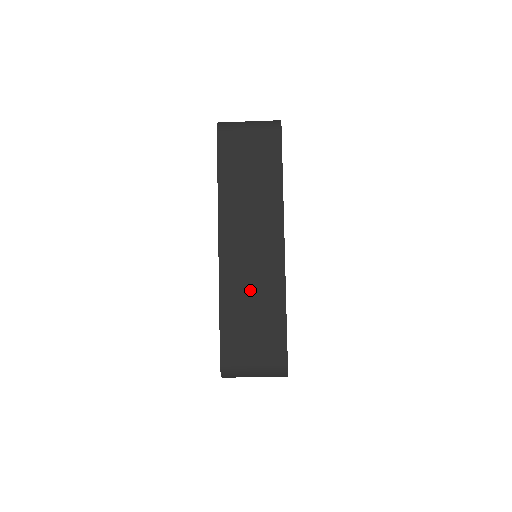
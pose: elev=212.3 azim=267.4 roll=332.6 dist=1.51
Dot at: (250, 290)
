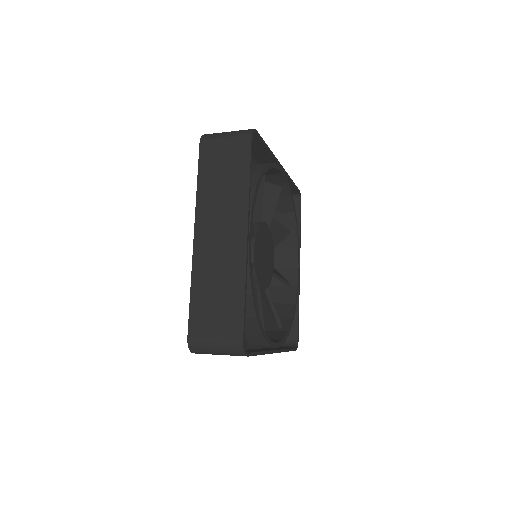
Dot at: (216, 275)
